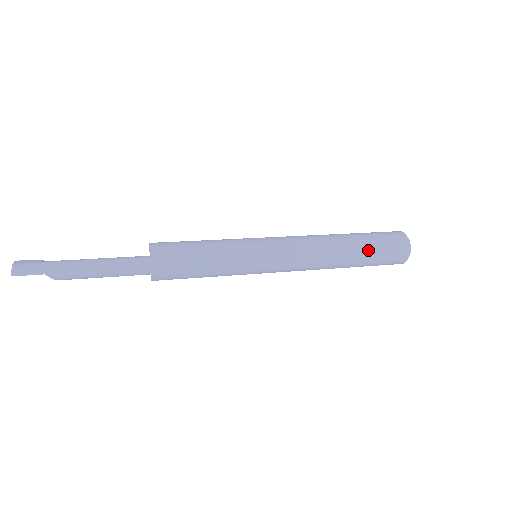
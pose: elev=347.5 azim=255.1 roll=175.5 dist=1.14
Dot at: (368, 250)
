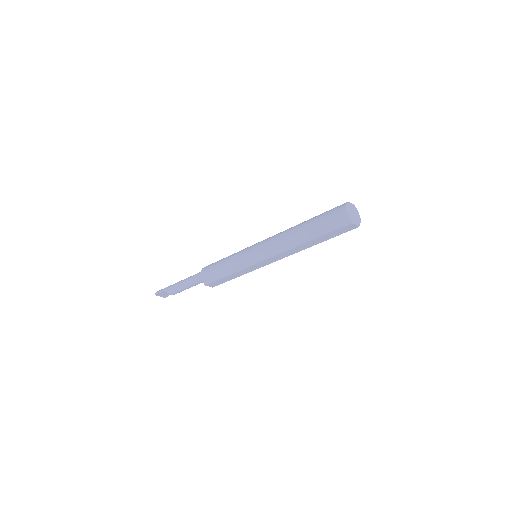
Dot at: (314, 221)
